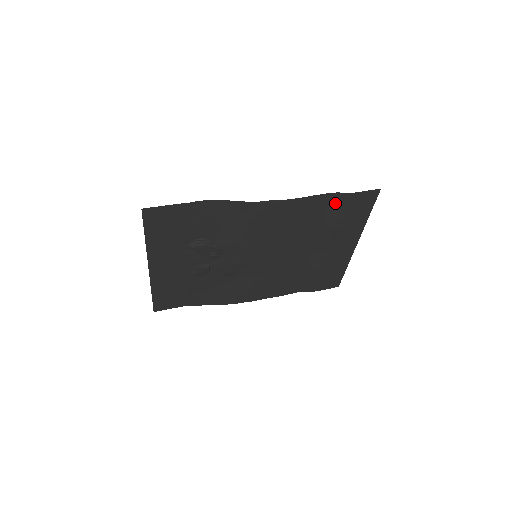
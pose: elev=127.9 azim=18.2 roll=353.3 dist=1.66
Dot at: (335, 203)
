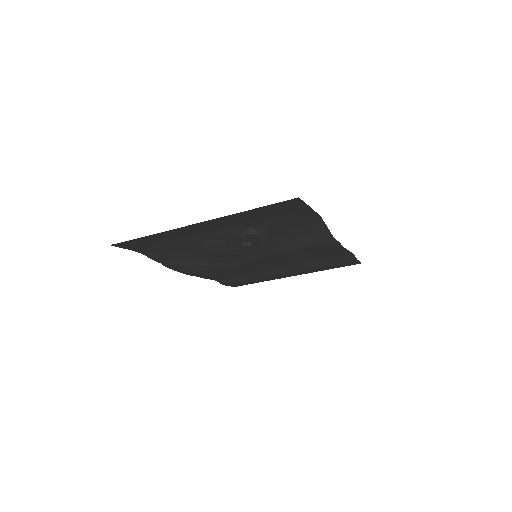
Dot at: (341, 257)
